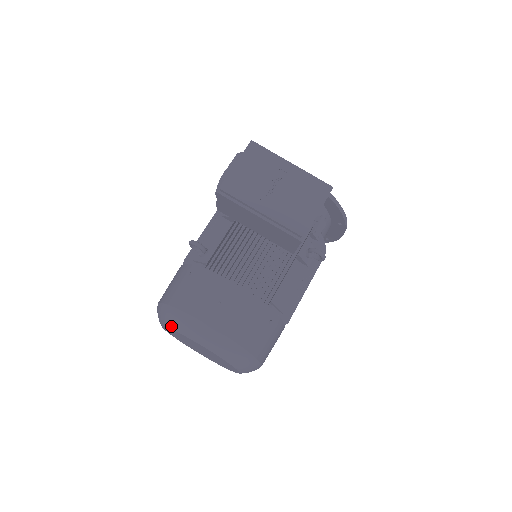
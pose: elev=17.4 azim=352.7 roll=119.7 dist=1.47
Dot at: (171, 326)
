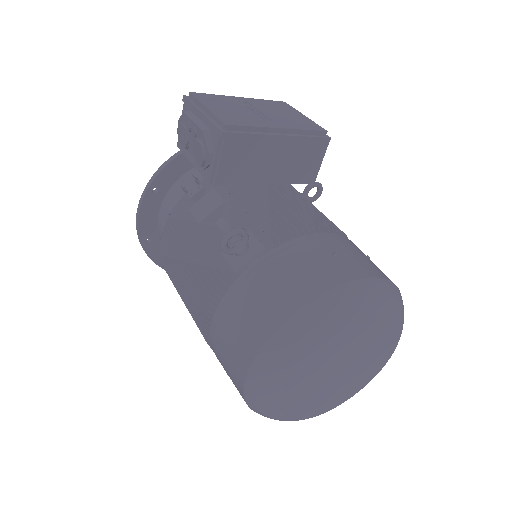
Dot at: (318, 340)
